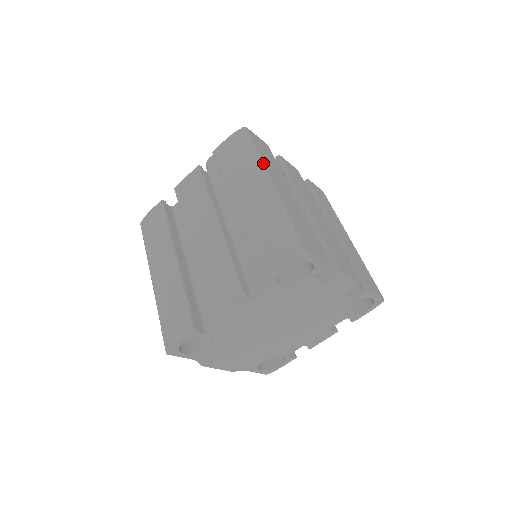
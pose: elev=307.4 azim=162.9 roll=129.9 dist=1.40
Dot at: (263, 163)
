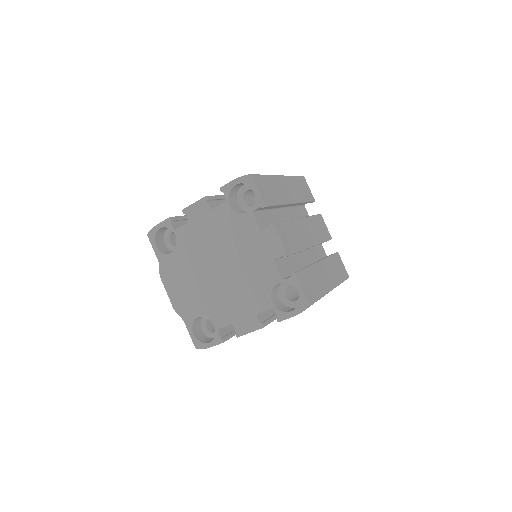
Dot at: (289, 176)
